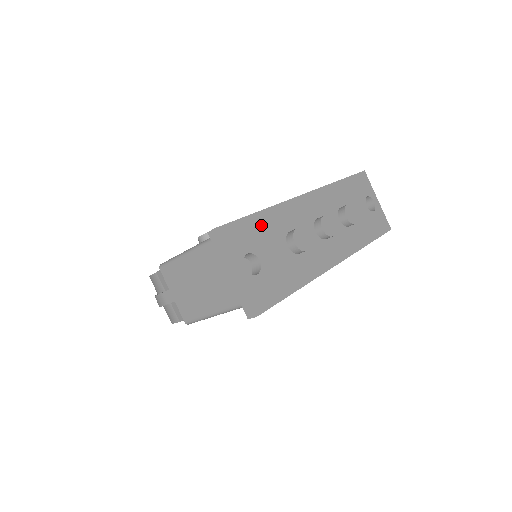
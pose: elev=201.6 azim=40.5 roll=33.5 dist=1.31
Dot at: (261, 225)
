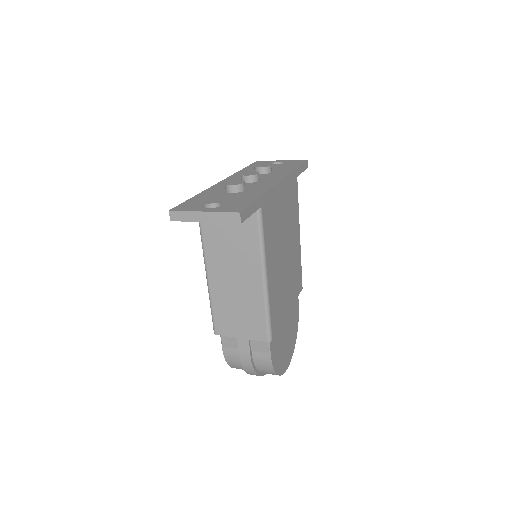
Dot at: (202, 198)
